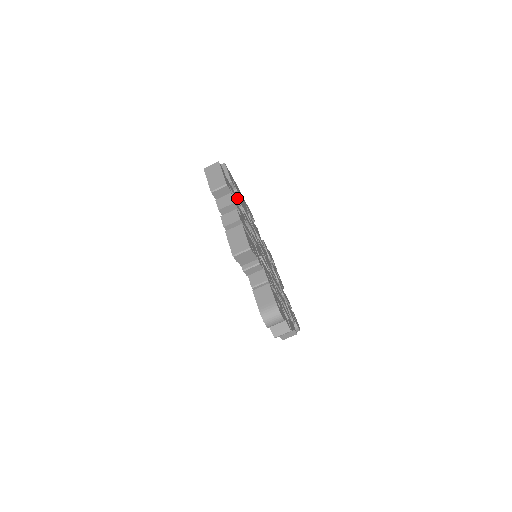
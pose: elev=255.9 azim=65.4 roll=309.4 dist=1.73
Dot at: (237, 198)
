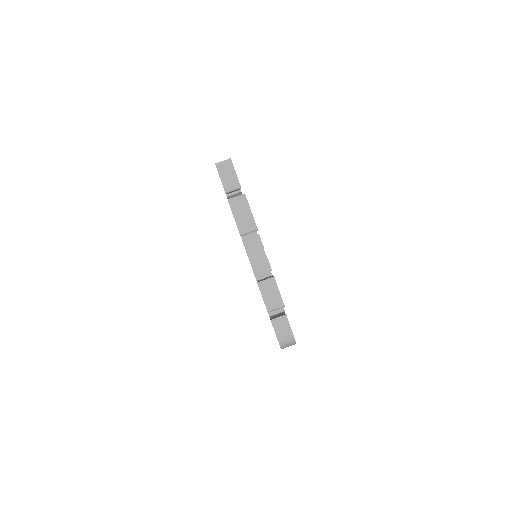
Dot at: occluded
